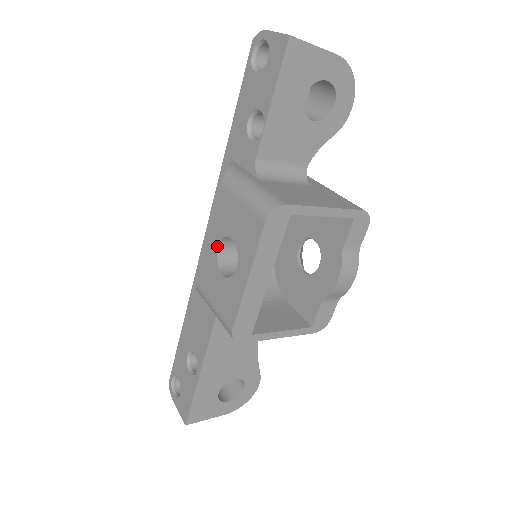
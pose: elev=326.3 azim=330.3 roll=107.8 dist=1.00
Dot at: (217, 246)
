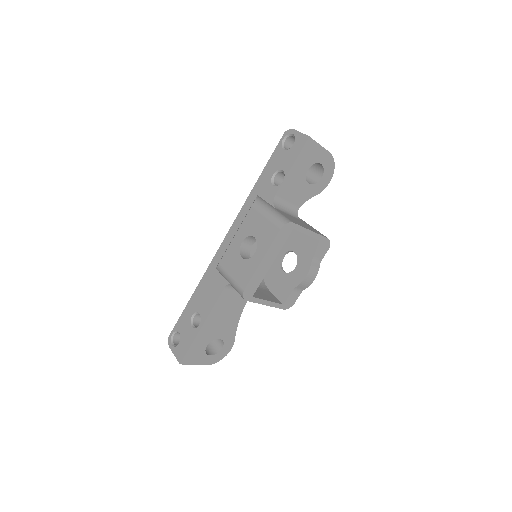
Dot at: (242, 241)
